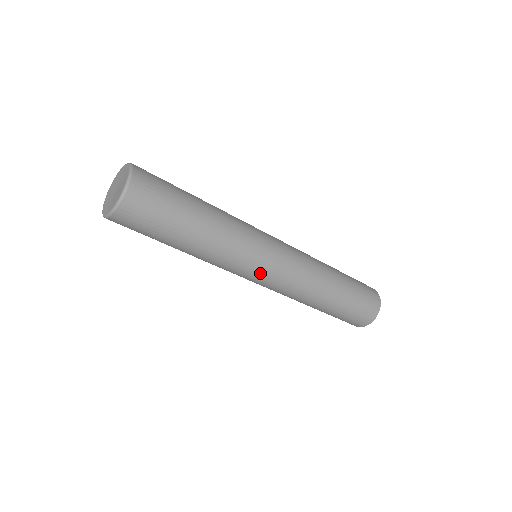
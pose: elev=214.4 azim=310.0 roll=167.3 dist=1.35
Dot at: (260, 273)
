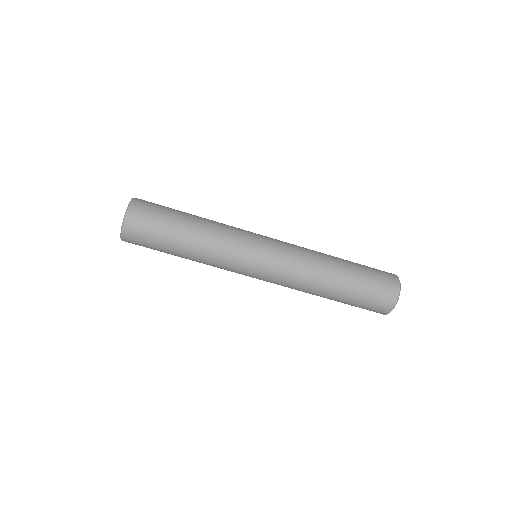
Dot at: (257, 259)
